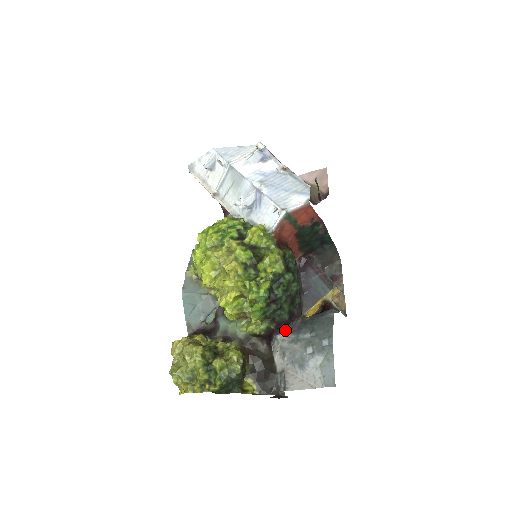
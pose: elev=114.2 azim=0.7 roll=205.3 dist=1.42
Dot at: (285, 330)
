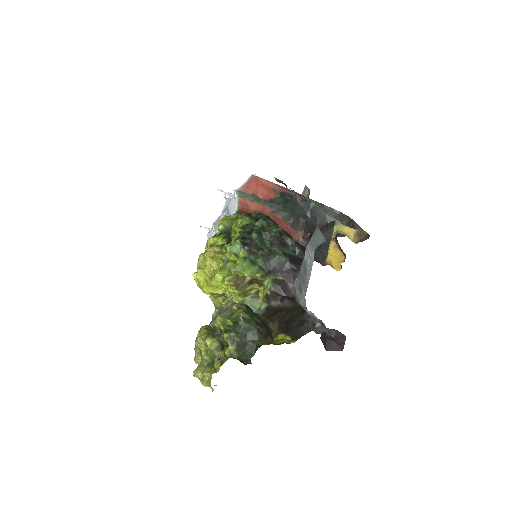
Dot at: (297, 275)
